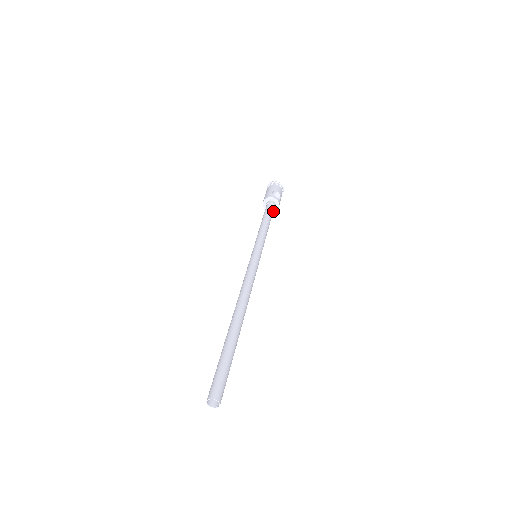
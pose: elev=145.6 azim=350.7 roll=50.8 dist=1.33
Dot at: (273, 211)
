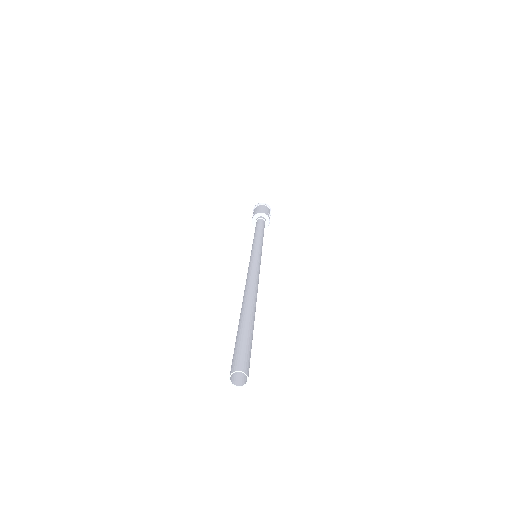
Dot at: occluded
